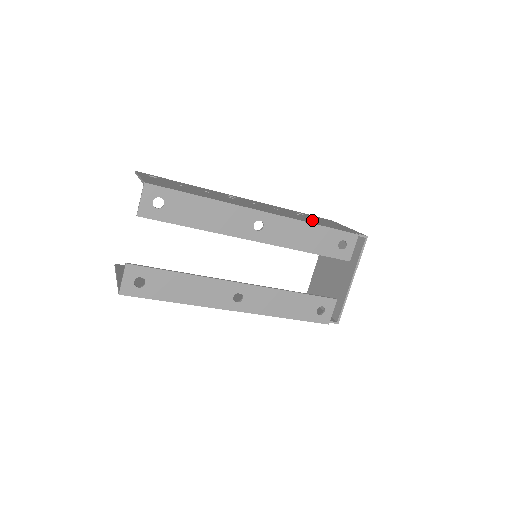
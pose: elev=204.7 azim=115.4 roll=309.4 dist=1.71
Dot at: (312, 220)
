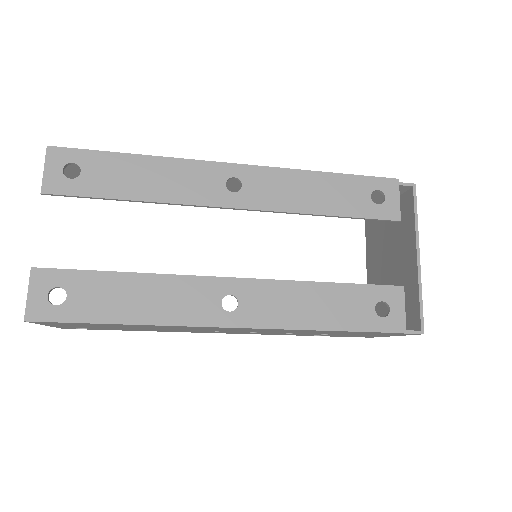
Dot at: occluded
